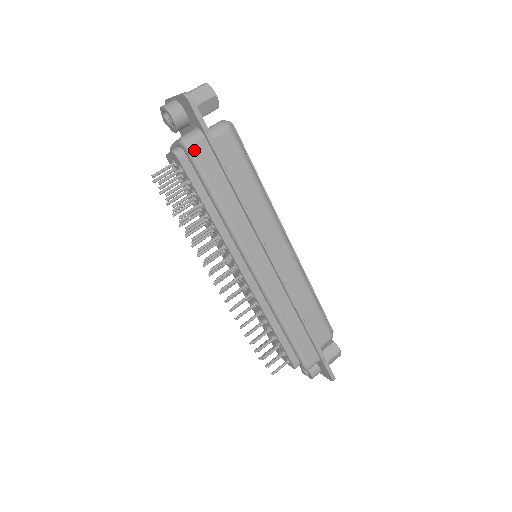
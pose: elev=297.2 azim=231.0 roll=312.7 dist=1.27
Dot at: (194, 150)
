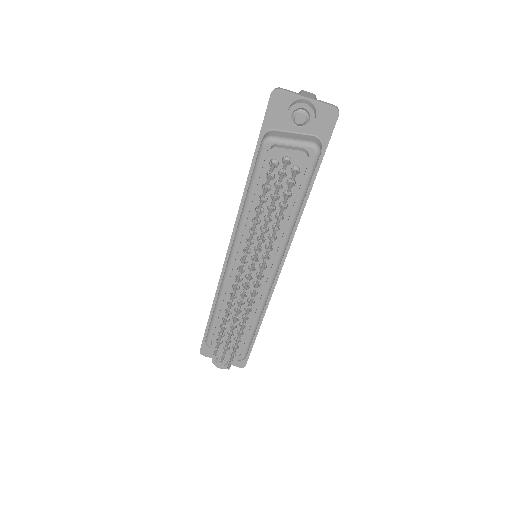
Dot at: occluded
